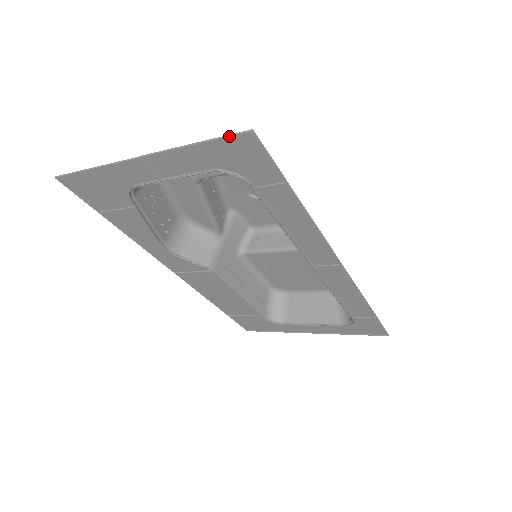
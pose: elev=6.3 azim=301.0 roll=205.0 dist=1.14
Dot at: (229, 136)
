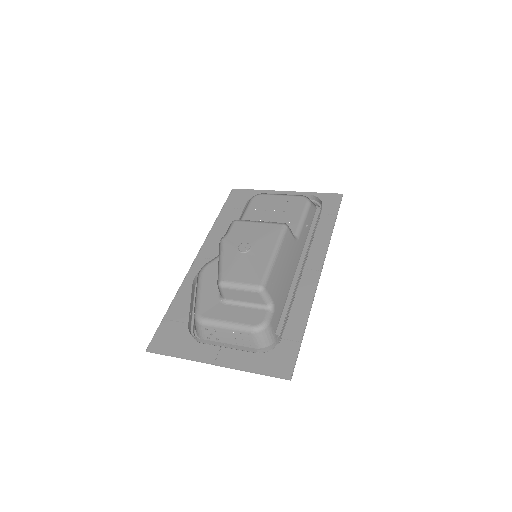
Dot at: occluded
